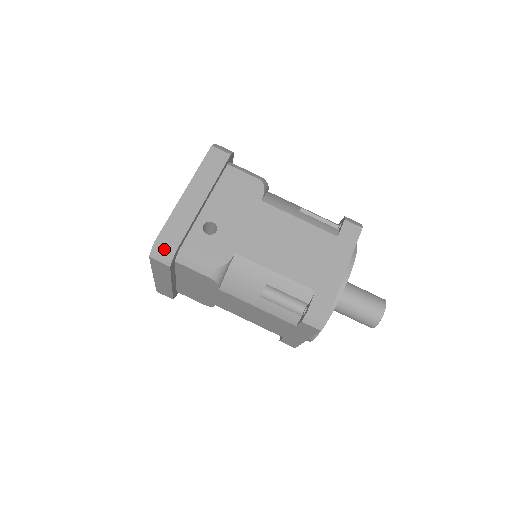
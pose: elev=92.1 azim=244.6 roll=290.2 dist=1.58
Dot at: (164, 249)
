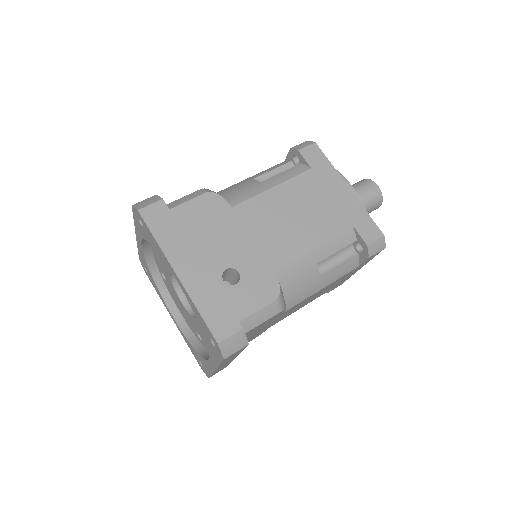
Dot at: (231, 338)
